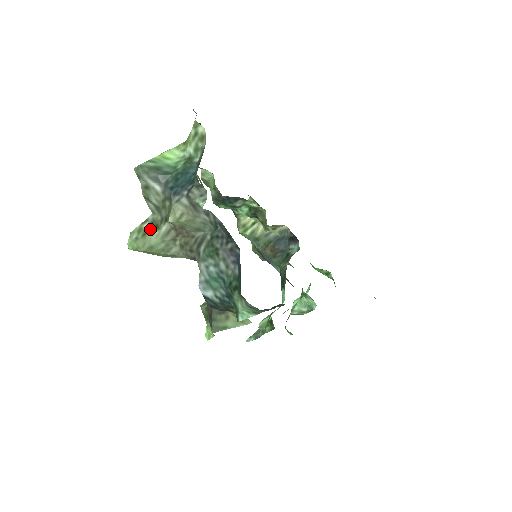
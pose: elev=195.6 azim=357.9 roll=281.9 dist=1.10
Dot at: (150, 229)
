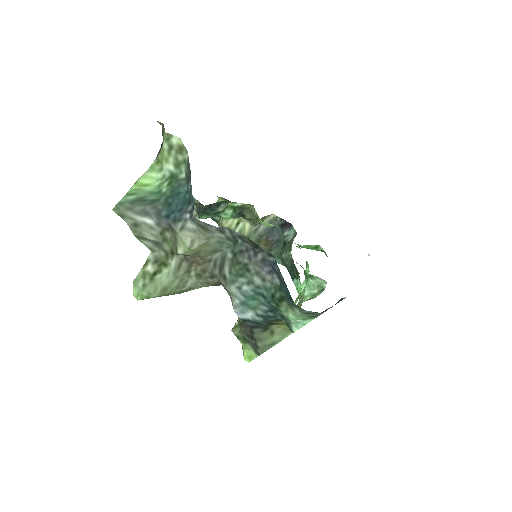
Dot at: (156, 270)
